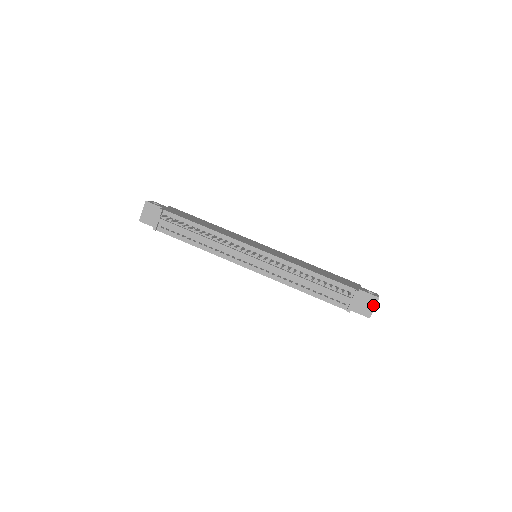
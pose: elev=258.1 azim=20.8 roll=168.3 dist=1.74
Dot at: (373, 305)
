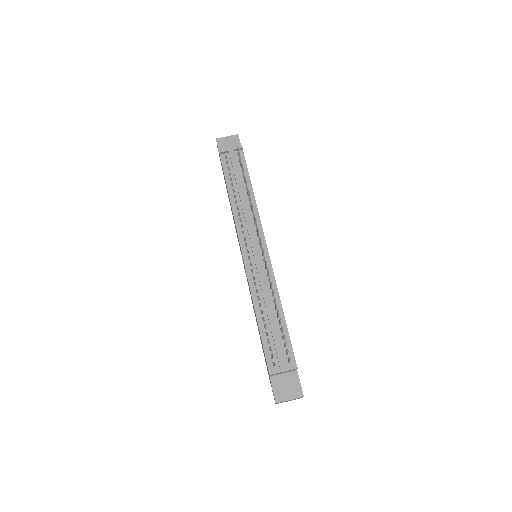
Dot at: (292, 396)
